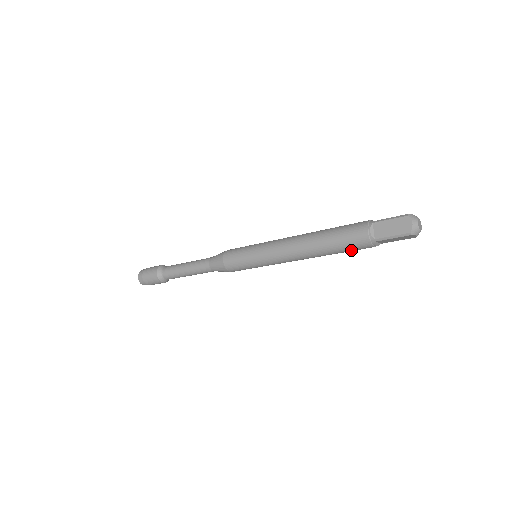
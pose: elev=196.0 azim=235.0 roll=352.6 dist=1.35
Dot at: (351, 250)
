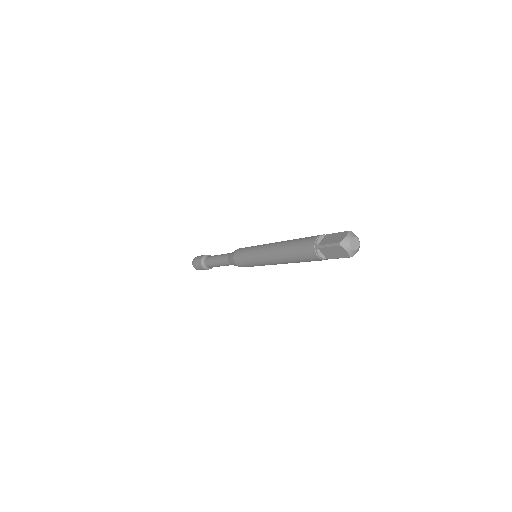
Dot at: (303, 256)
